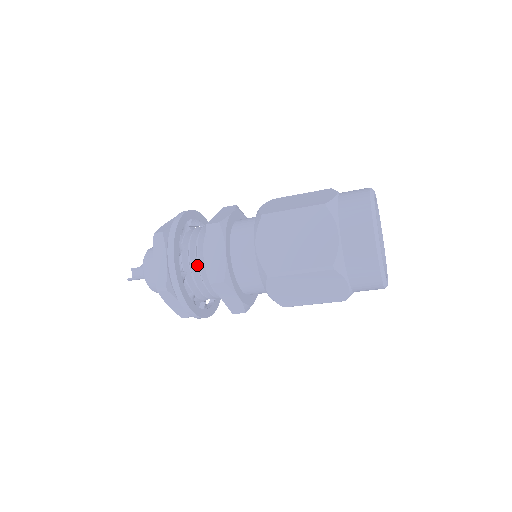
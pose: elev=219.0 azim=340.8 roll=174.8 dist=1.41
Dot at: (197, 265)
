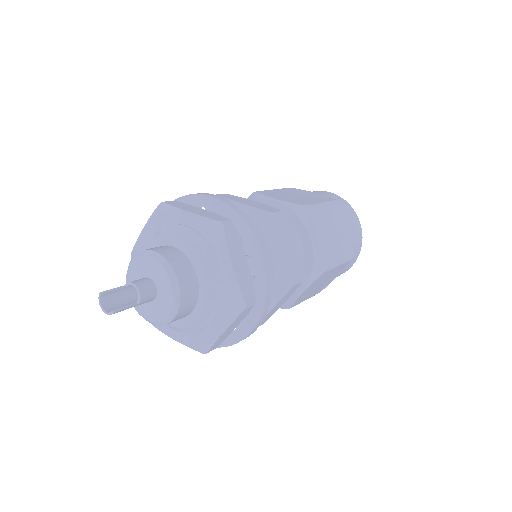
Dot at: occluded
